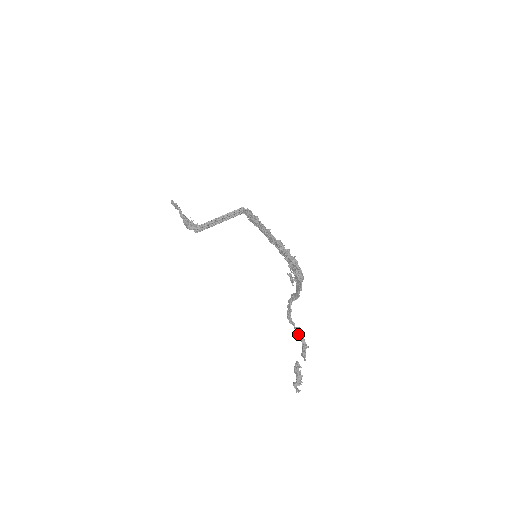
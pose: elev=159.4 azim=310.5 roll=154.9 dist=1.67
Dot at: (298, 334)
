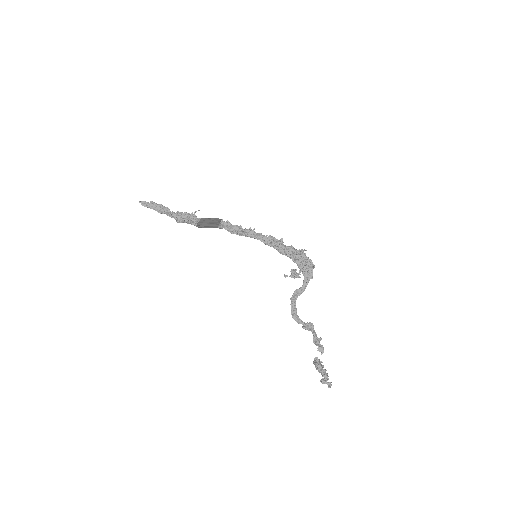
Dot at: (308, 329)
